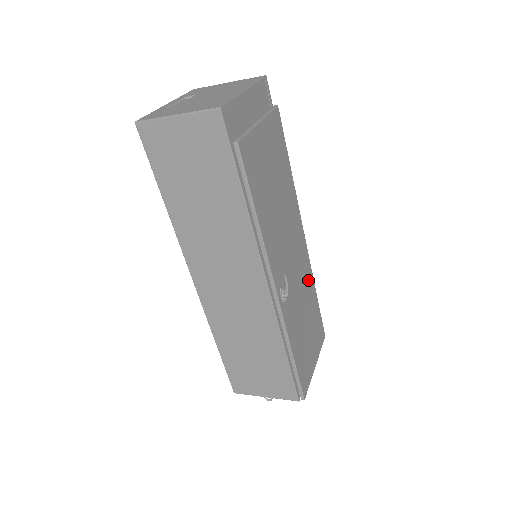
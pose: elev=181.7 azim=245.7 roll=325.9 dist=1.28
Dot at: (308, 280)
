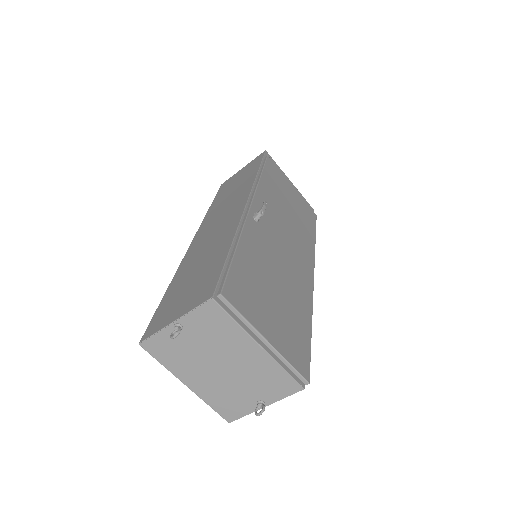
Dot at: (302, 292)
